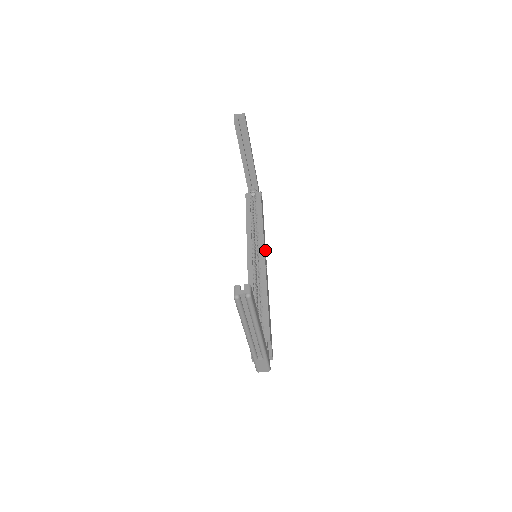
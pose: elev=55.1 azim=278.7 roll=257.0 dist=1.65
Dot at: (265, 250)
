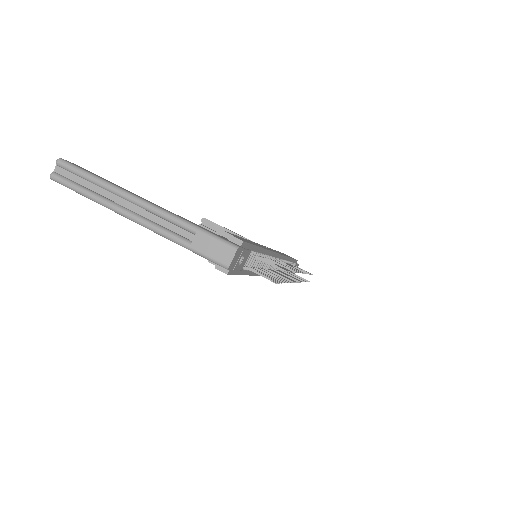
Dot at: occluded
